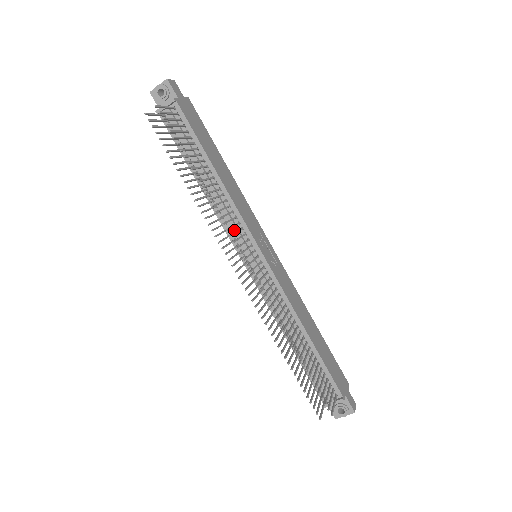
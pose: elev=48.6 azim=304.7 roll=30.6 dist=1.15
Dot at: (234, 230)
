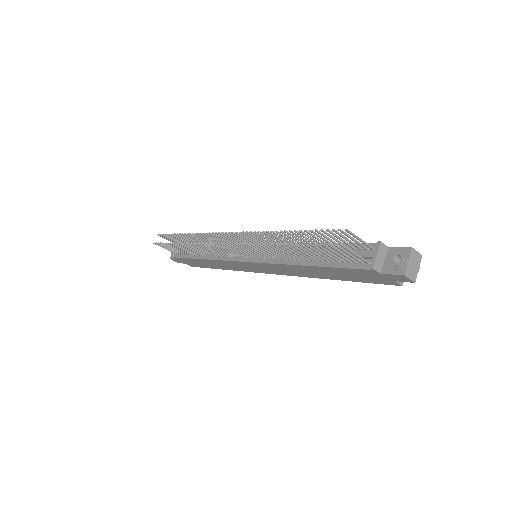
Dot at: occluded
